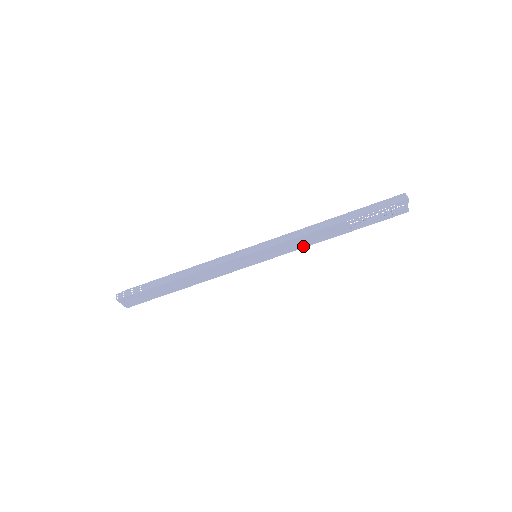
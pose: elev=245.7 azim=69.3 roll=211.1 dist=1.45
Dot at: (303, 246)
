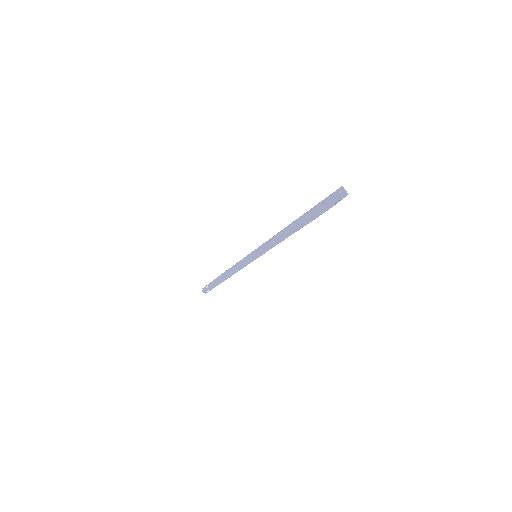
Dot at: occluded
